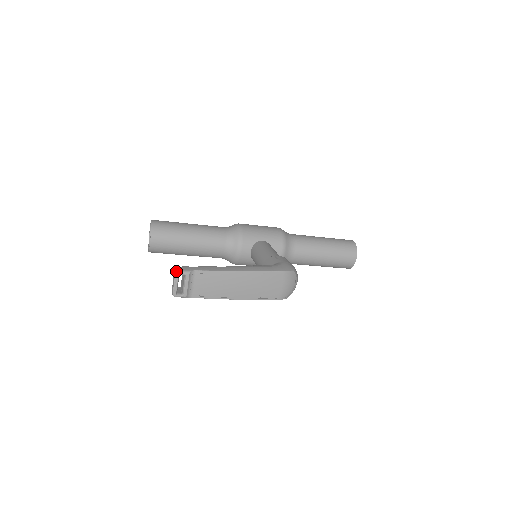
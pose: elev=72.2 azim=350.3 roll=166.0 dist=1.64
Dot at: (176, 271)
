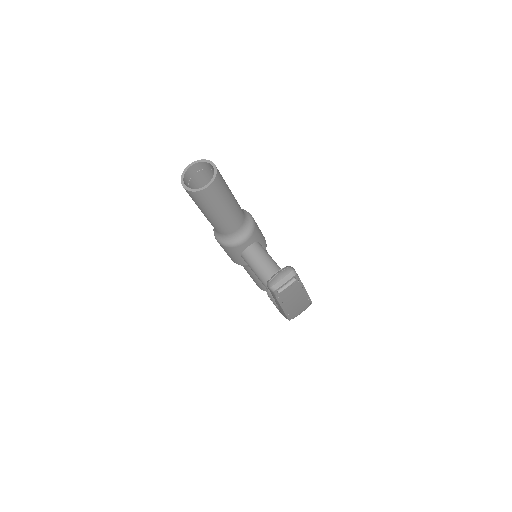
Dot at: (295, 272)
